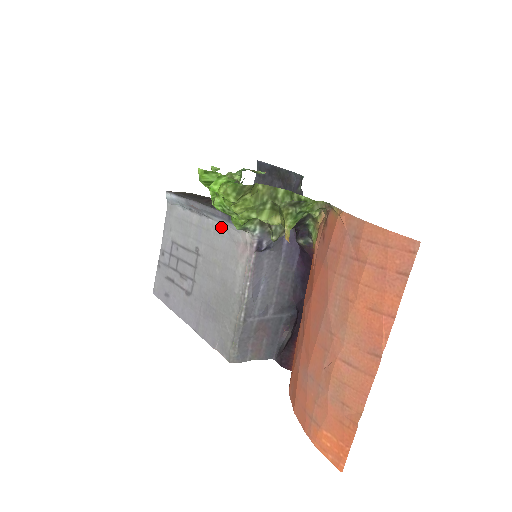
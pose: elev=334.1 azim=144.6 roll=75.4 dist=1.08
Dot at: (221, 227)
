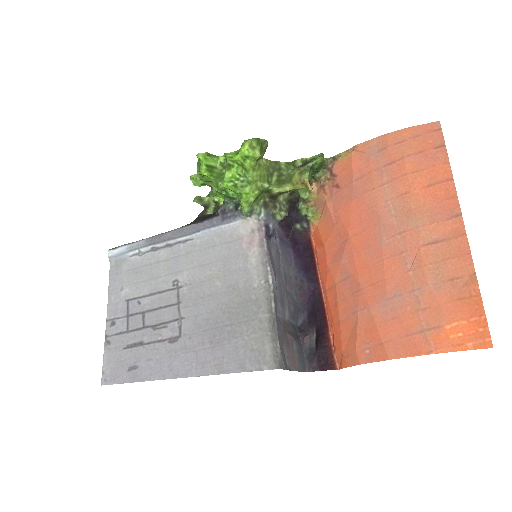
Dot at: (209, 239)
